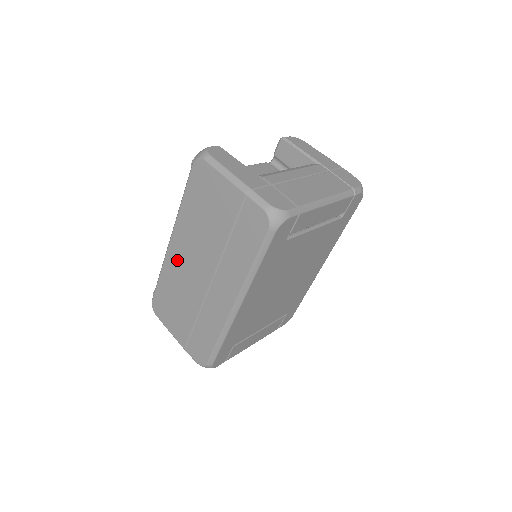
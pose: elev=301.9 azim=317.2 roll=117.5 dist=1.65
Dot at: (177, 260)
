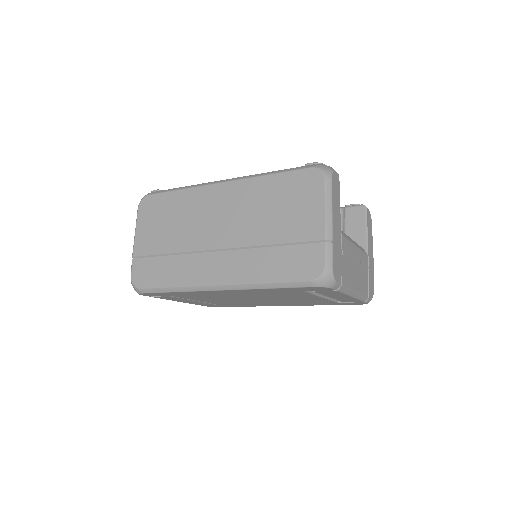
Dot at: (210, 201)
